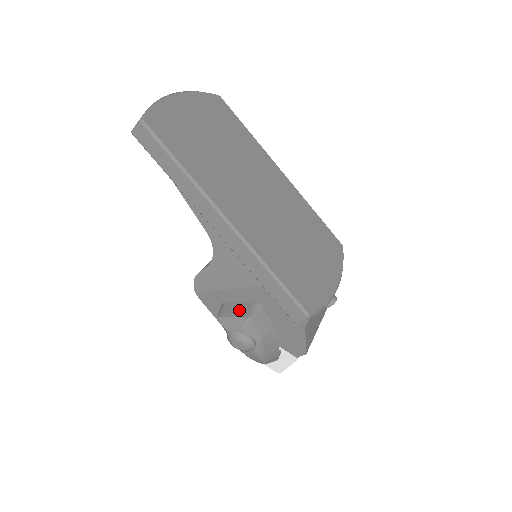
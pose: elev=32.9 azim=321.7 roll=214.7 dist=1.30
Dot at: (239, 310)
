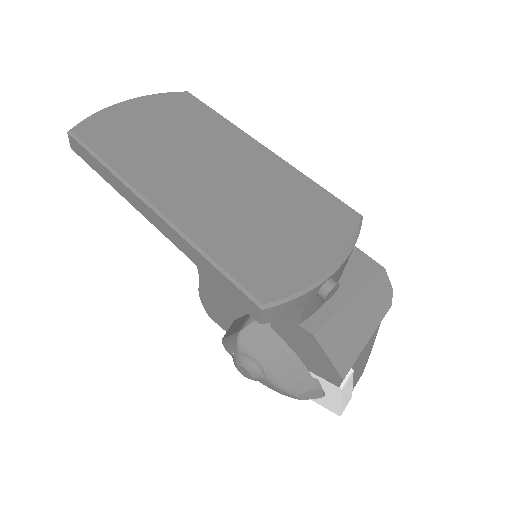
Dot at: (237, 325)
